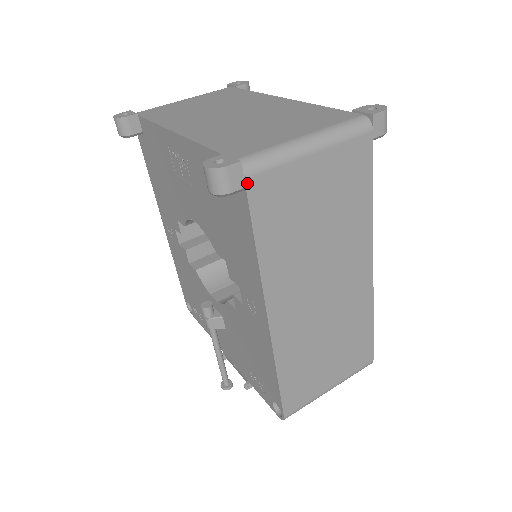
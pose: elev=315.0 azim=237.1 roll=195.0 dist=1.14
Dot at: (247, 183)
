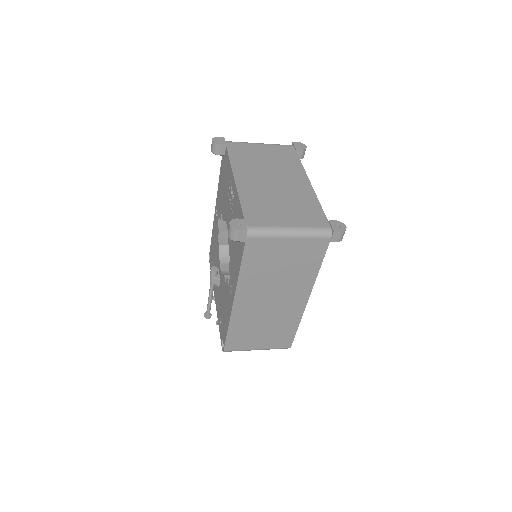
Dot at: (247, 240)
